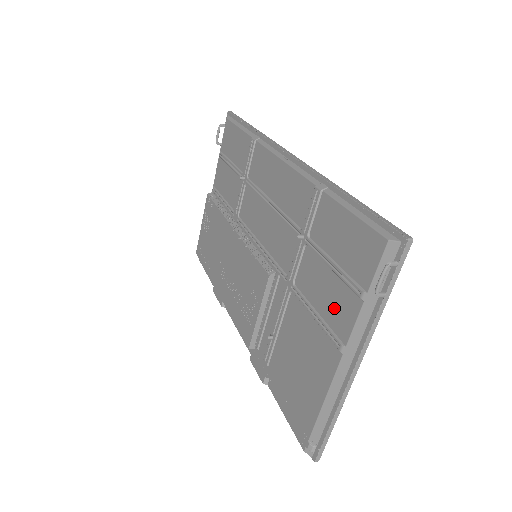
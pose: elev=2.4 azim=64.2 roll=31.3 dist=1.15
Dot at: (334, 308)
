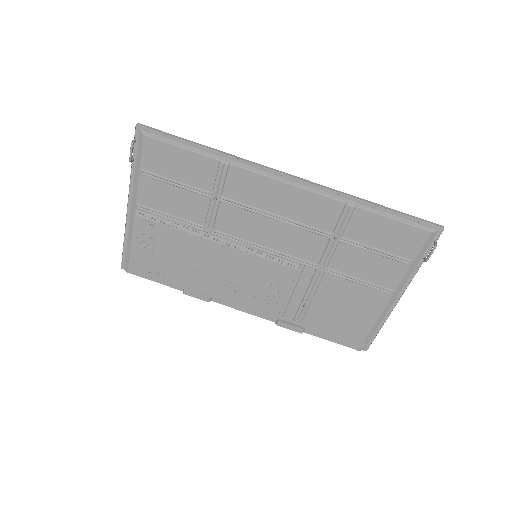
Dot at: (381, 274)
